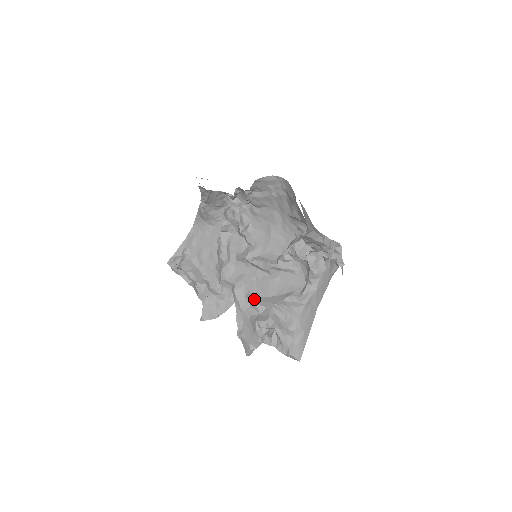
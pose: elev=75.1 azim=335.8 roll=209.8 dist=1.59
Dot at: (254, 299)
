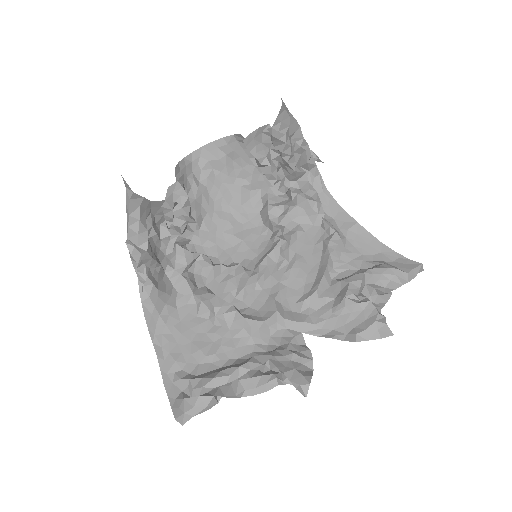
Dot at: (310, 295)
